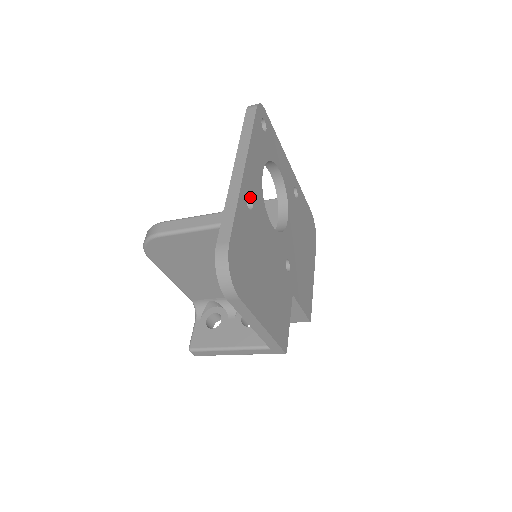
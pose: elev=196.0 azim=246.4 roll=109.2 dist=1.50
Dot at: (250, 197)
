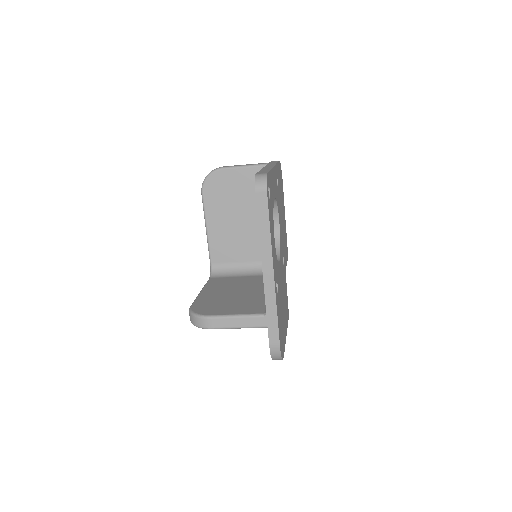
Dot at: (276, 281)
